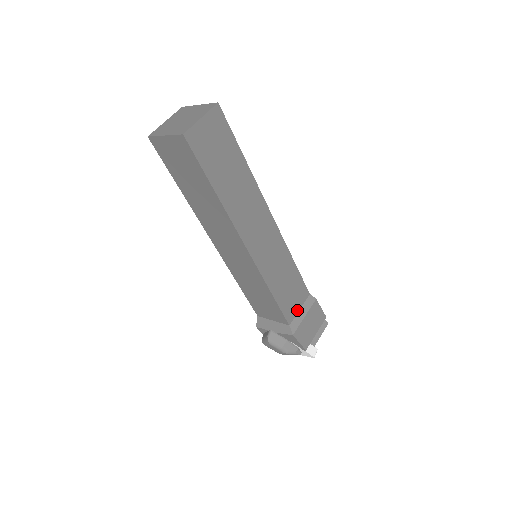
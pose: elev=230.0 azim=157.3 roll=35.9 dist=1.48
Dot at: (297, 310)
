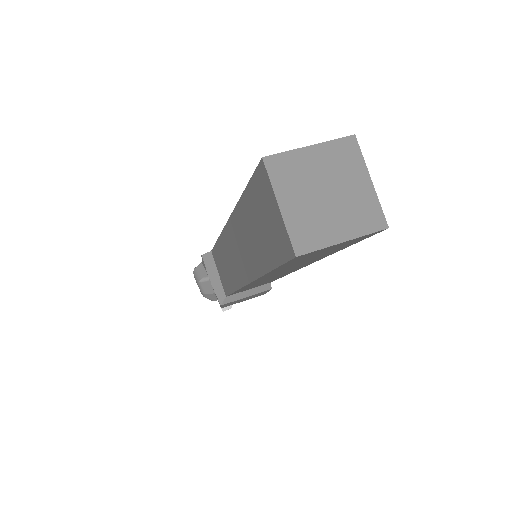
Dot at: (246, 290)
